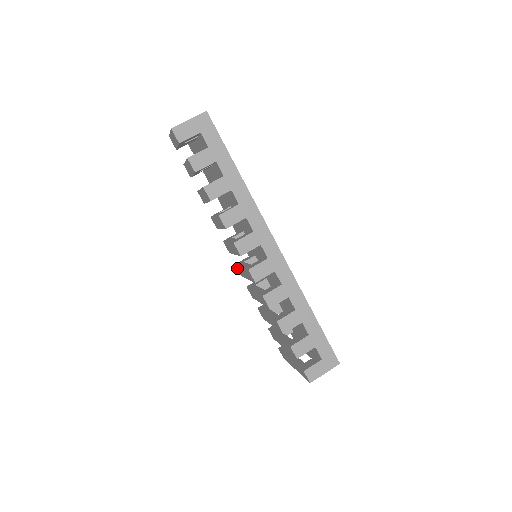
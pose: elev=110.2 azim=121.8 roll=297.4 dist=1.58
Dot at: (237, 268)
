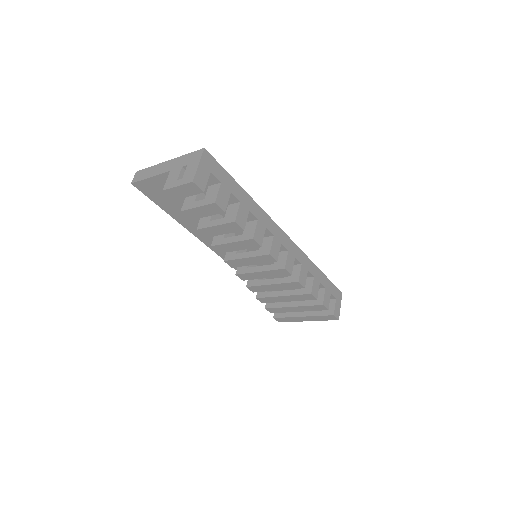
Dot at: (239, 276)
